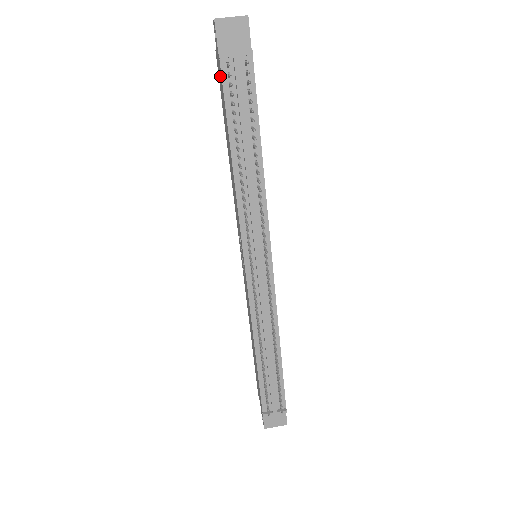
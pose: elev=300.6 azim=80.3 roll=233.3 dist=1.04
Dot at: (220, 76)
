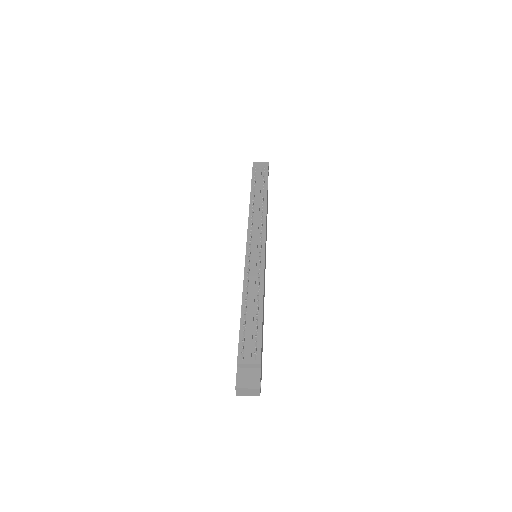
Dot at: occluded
